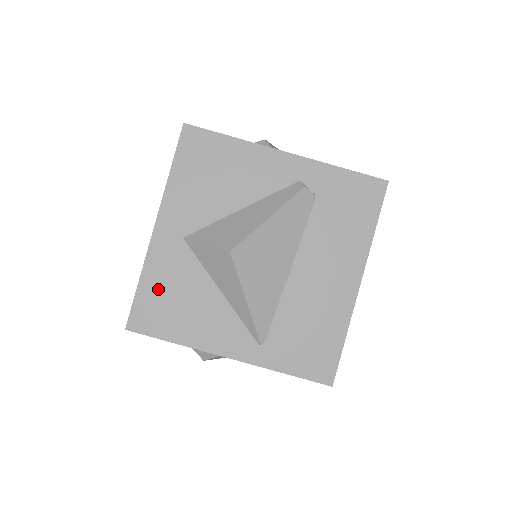
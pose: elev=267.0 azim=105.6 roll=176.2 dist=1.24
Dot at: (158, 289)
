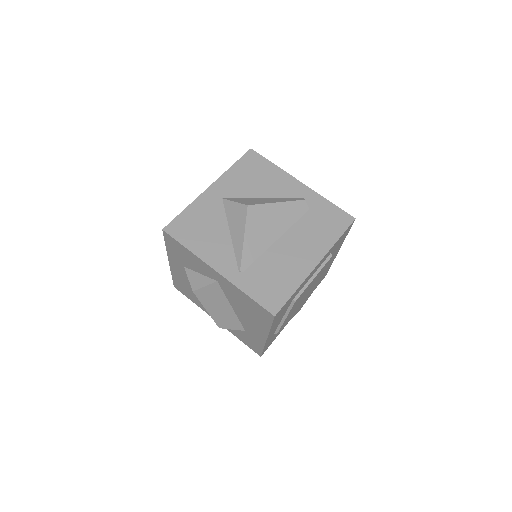
Dot at: (194, 217)
